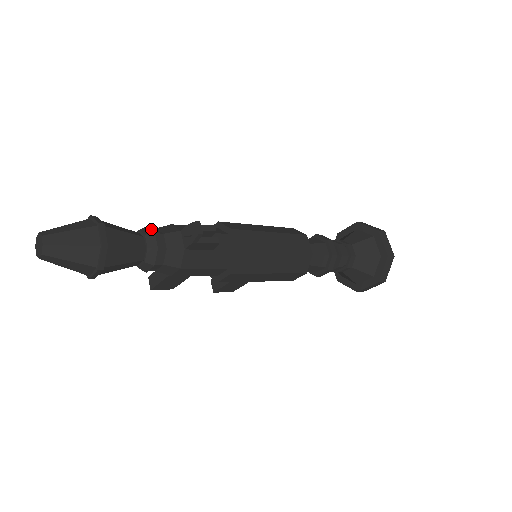
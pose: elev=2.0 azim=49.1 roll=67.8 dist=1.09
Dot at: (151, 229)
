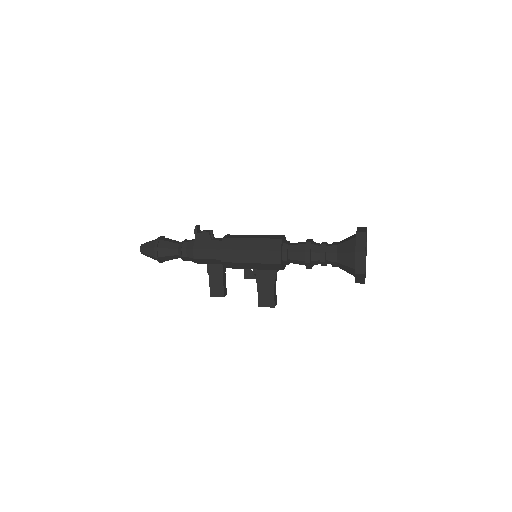
Dot at: occluded
